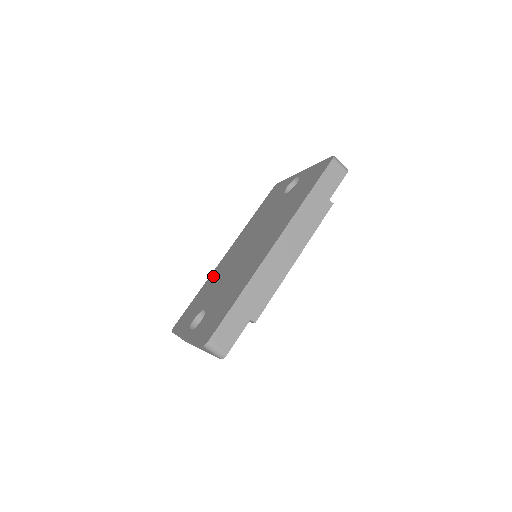
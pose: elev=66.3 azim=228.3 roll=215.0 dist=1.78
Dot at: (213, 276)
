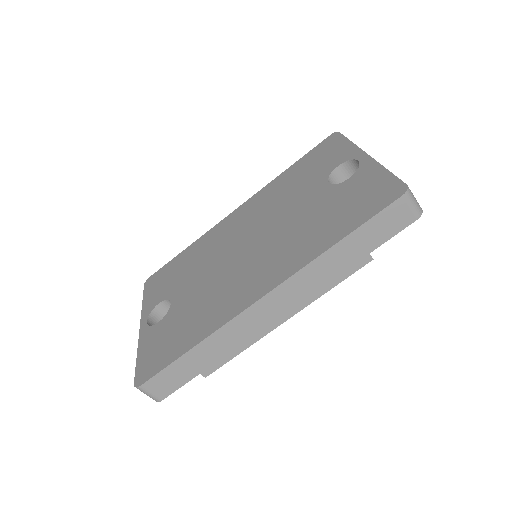
Dot at: (207, 240)
